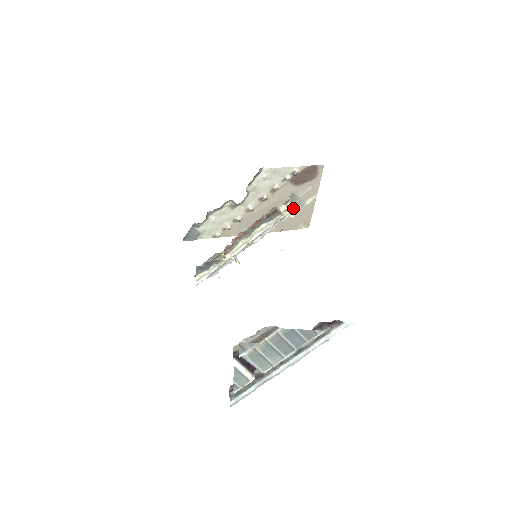
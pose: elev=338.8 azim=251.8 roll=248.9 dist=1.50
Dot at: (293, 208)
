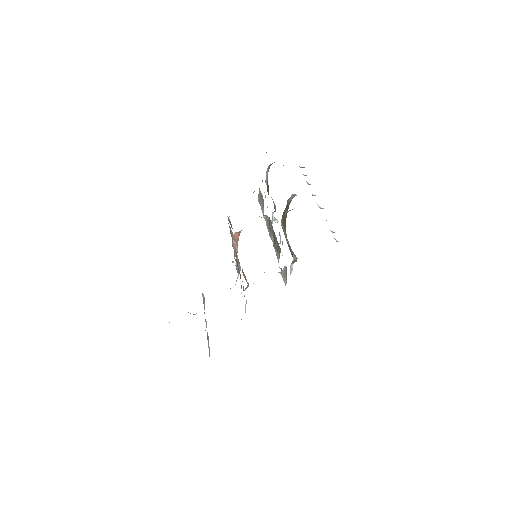
Dot at: (281, 275)
